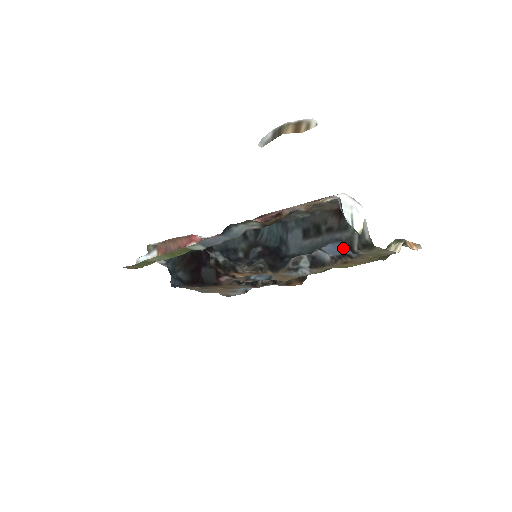
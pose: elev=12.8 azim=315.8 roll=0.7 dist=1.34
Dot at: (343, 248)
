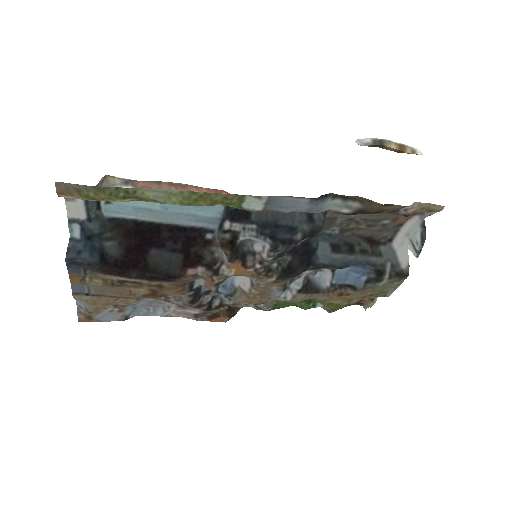
Dot at: (355, 276)
